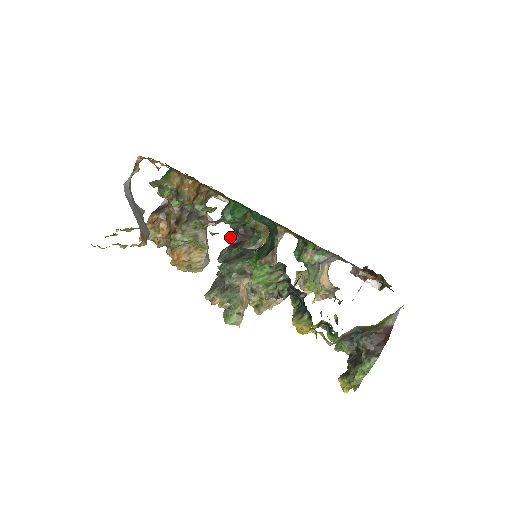
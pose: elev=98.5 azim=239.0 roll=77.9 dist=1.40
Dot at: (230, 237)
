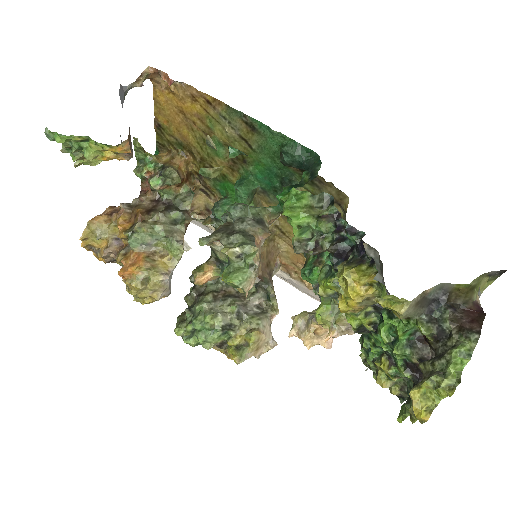
Dot at: occluded
